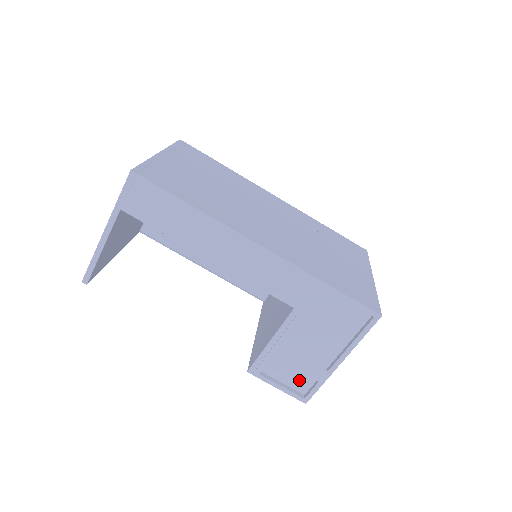
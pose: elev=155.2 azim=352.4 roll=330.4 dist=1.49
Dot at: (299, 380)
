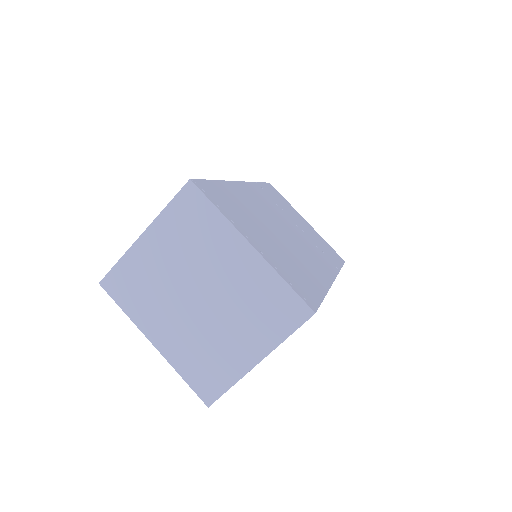
Dot at: occluded
